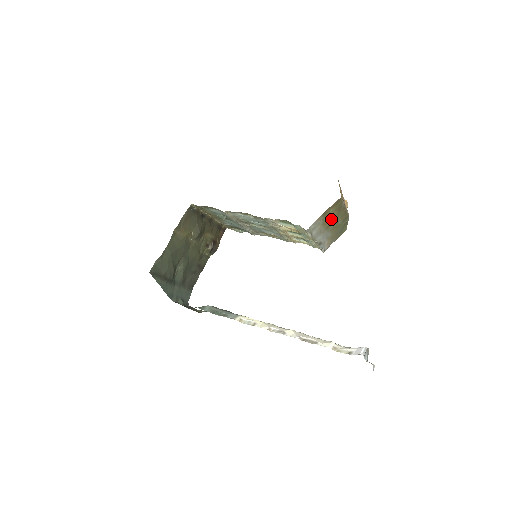
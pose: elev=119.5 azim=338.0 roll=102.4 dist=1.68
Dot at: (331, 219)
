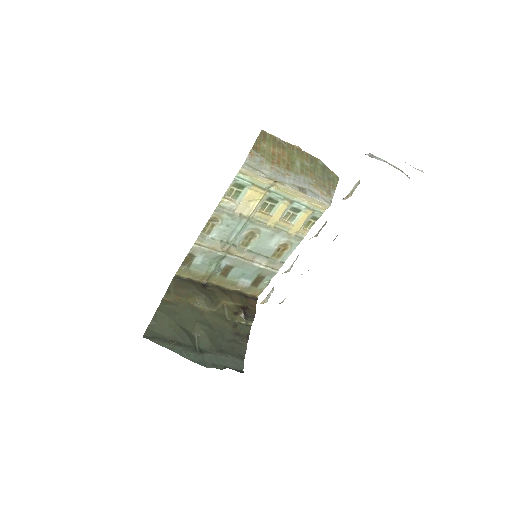
Dot at: (281, 158)
